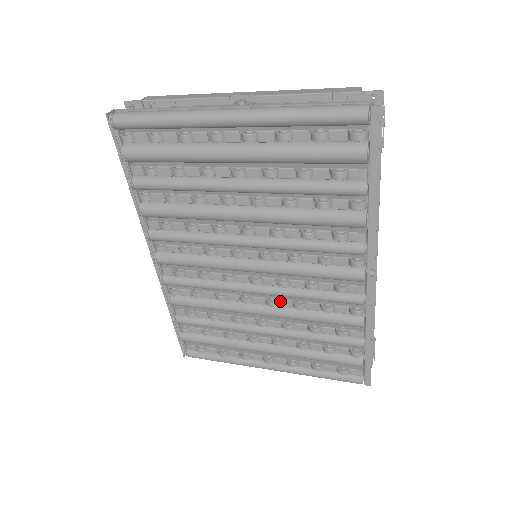
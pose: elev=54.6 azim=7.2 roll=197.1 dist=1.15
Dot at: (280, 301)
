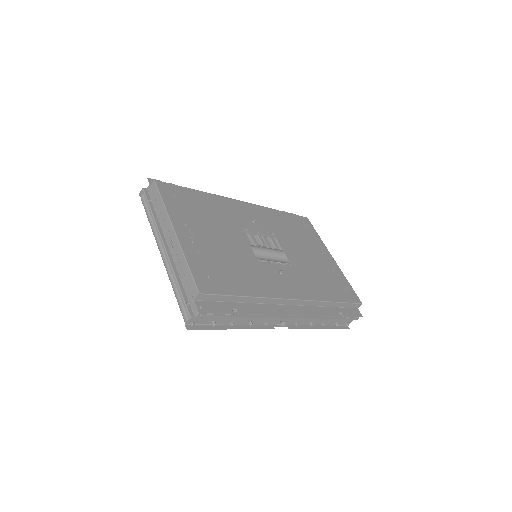
Dot at: occluded
